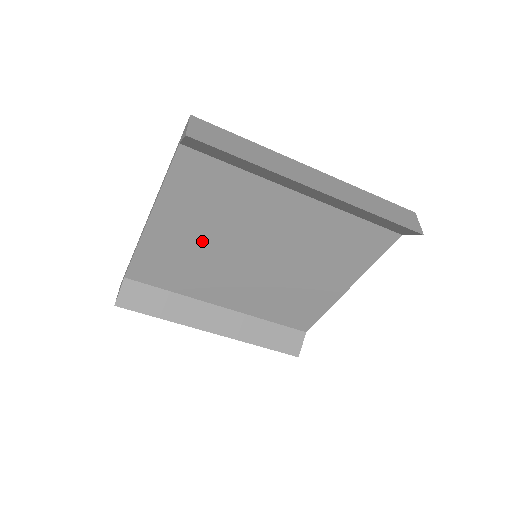
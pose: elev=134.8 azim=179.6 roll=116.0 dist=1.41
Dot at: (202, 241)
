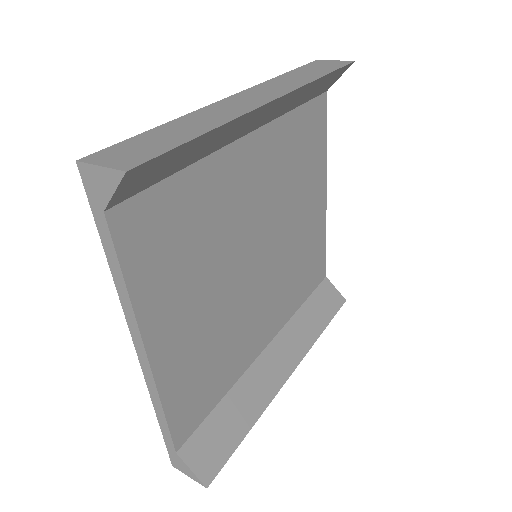
Dot at: (209, 305)
